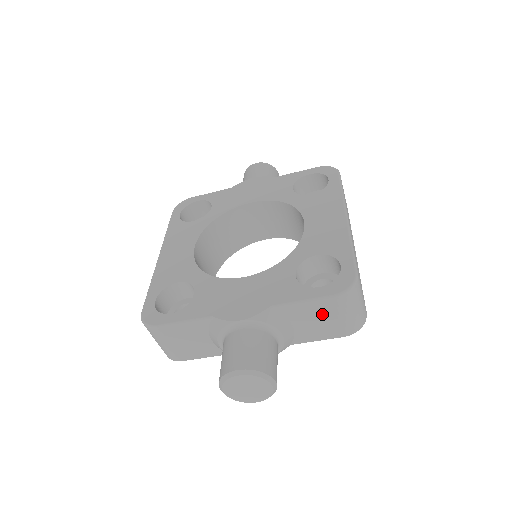
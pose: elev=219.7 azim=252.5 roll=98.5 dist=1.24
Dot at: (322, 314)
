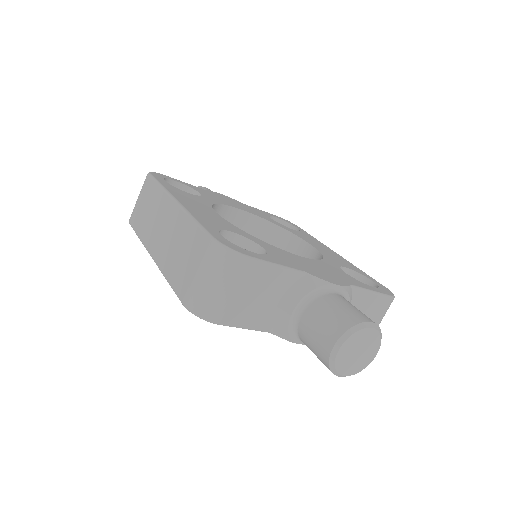
Dot at: (371, 312)
